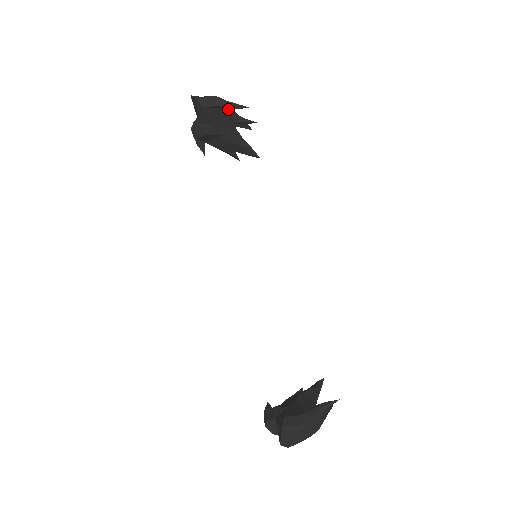
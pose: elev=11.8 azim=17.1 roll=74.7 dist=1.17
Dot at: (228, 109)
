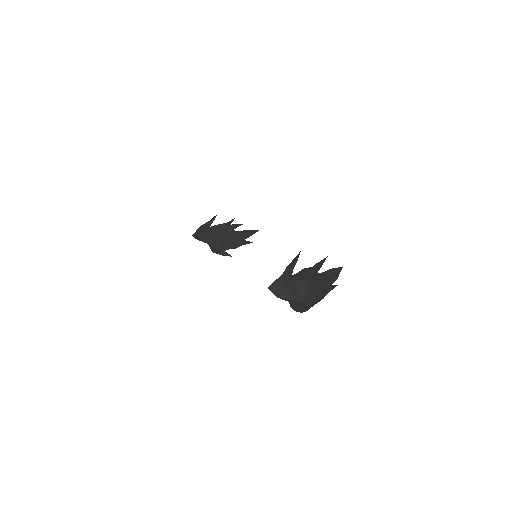
Dot at: (214, 226)
